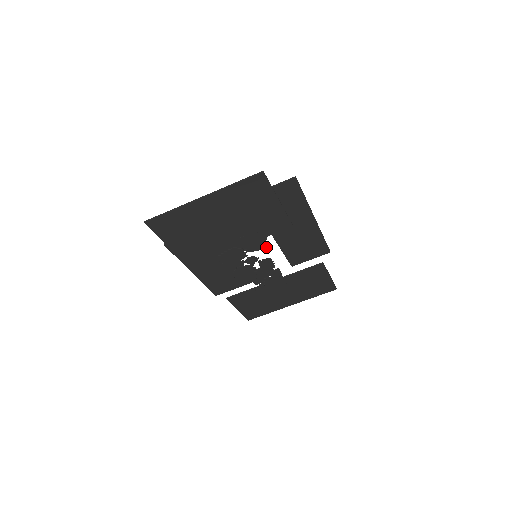
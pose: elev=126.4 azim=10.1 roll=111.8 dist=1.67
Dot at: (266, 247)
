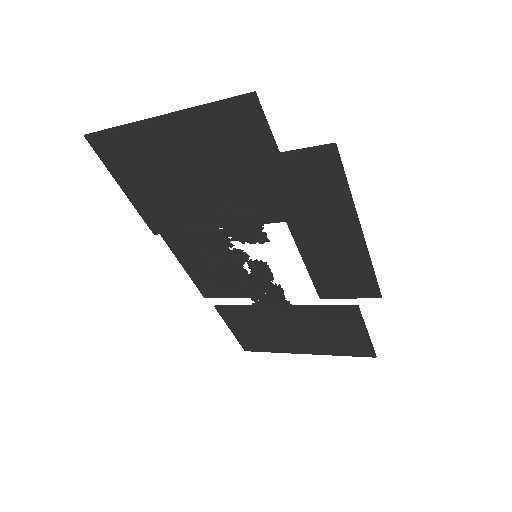
Dot at: (262, 242)
